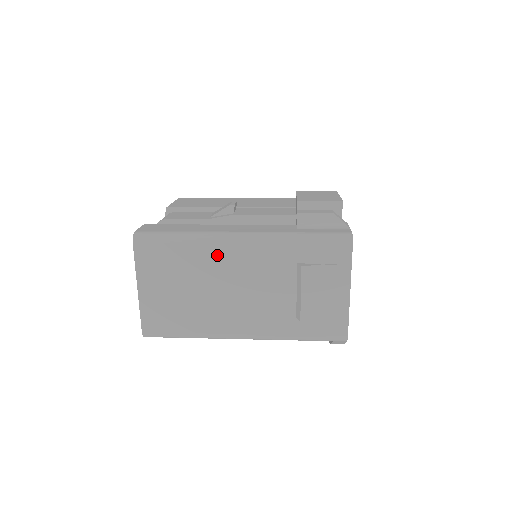
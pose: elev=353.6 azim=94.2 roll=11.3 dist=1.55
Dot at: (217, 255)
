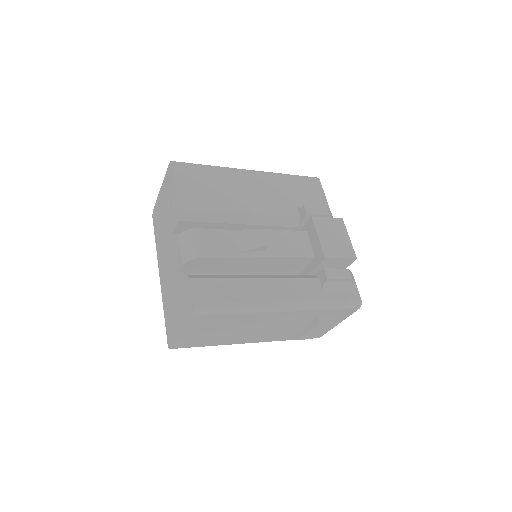
Dot at: (261, 317)
